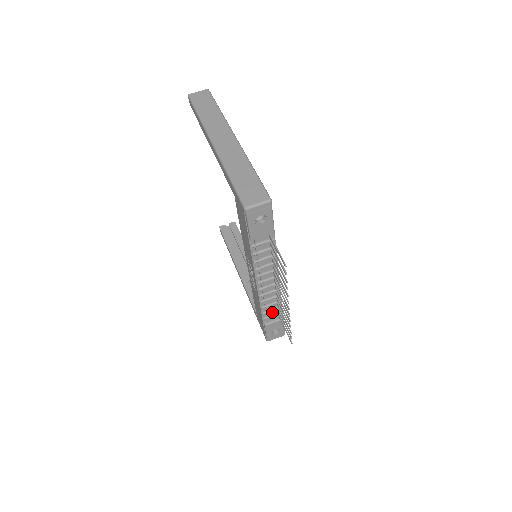
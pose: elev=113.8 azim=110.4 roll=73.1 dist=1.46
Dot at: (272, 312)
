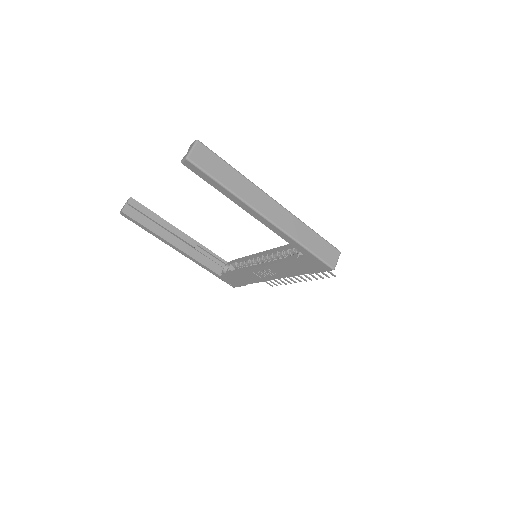
Dot at: occluded
